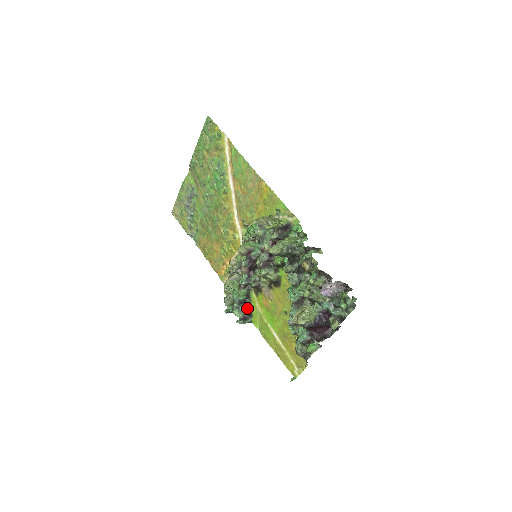
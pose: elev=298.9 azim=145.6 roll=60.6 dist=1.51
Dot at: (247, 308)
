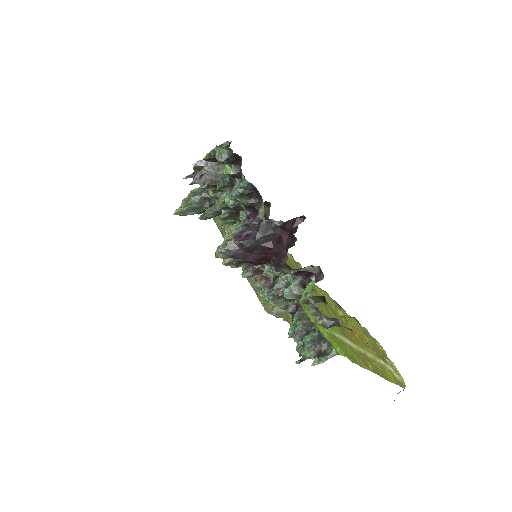
Dot at: (315, 337)
